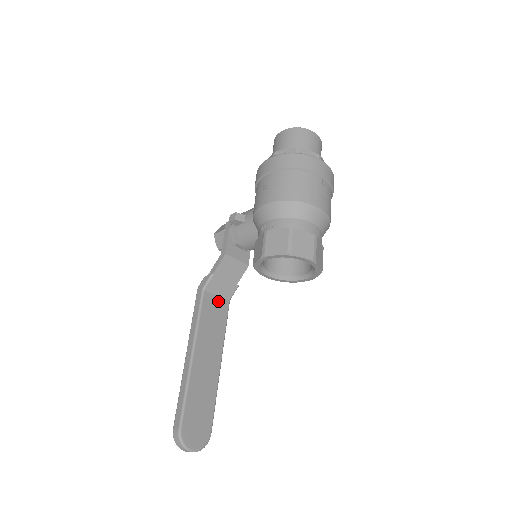
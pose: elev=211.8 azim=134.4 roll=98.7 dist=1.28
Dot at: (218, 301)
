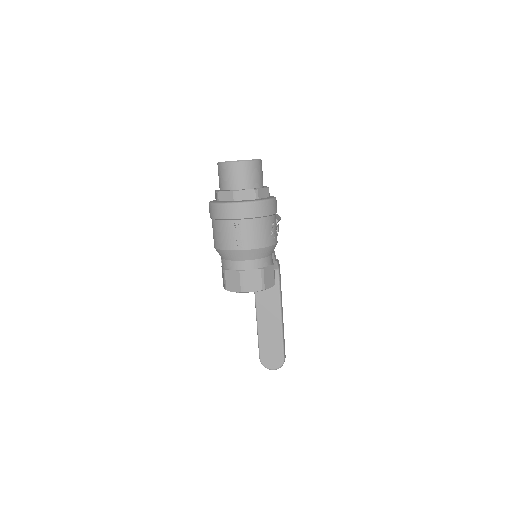
Dot at: occluded
